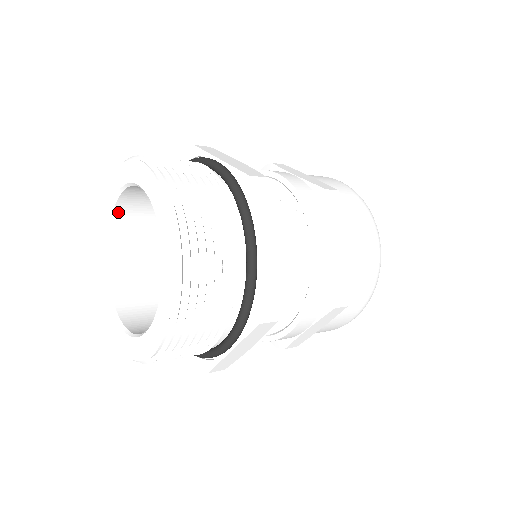
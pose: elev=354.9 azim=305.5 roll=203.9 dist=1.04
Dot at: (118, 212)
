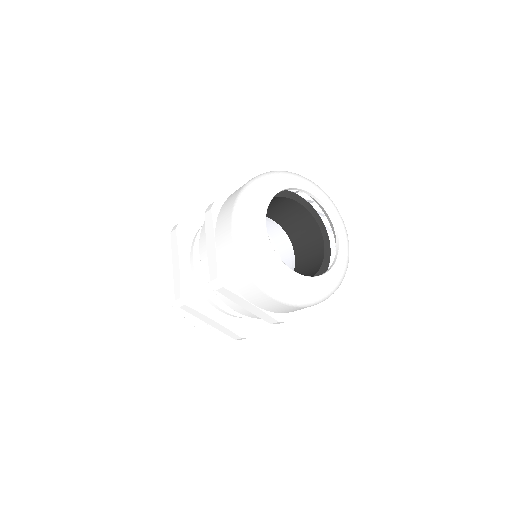
Dot at: occluded
